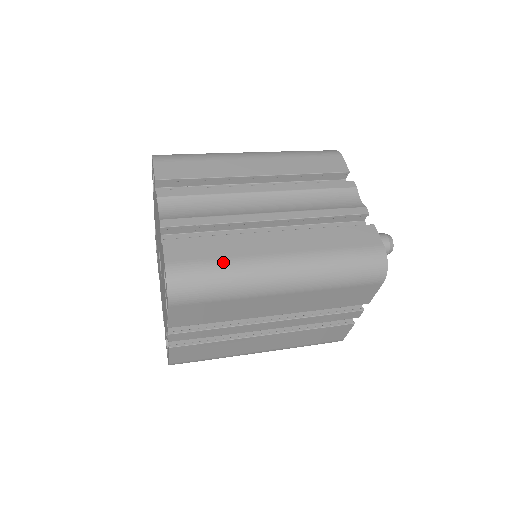
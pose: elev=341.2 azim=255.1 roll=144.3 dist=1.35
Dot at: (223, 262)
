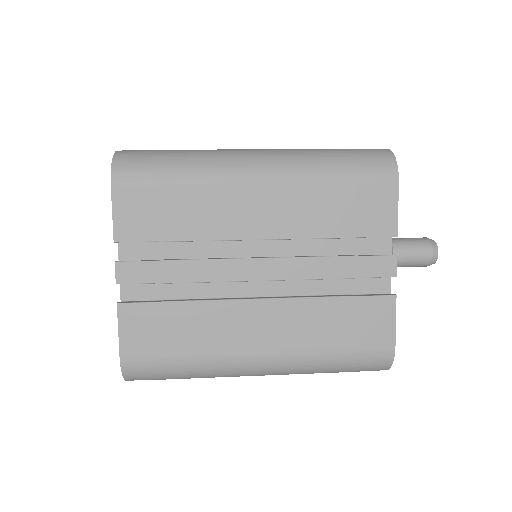
Dot at: (184, 150)
